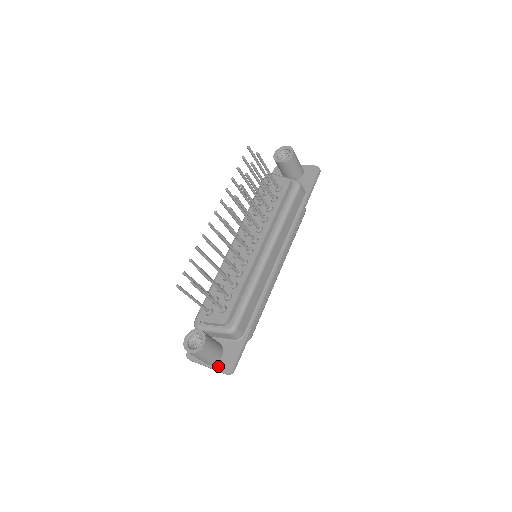
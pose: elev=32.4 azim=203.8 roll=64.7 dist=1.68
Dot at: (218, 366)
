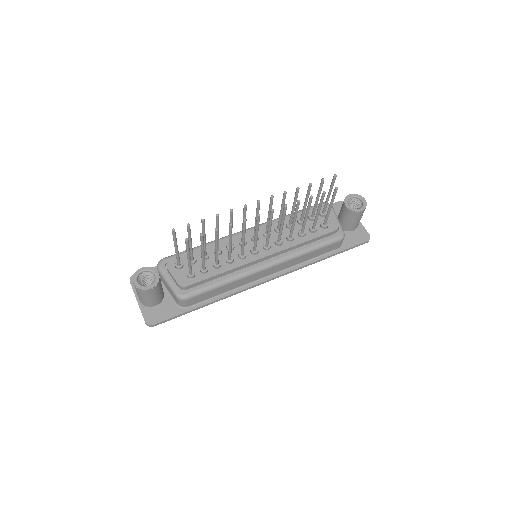
Dot at: (146, 310)
